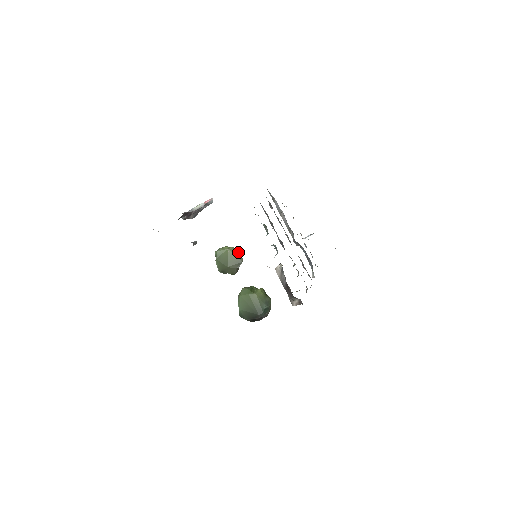
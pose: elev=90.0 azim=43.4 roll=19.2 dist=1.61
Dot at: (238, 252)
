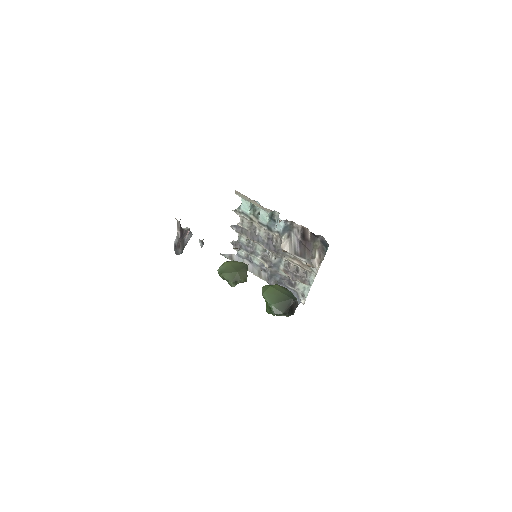
Dot at: occluded
